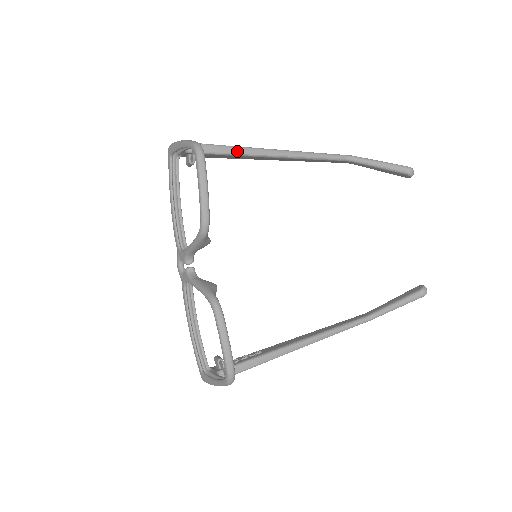
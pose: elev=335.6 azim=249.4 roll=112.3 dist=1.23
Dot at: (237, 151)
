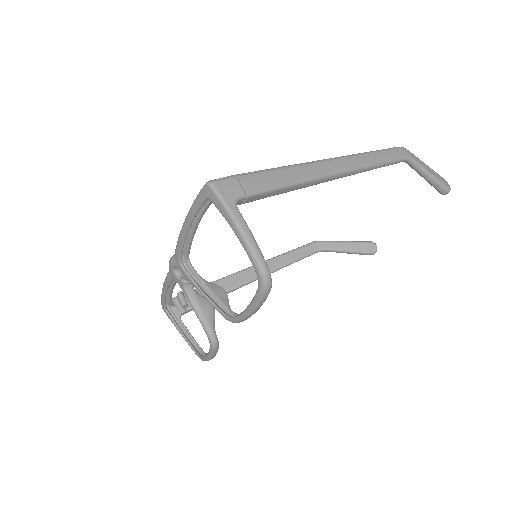
Dot at: (295, 189)
